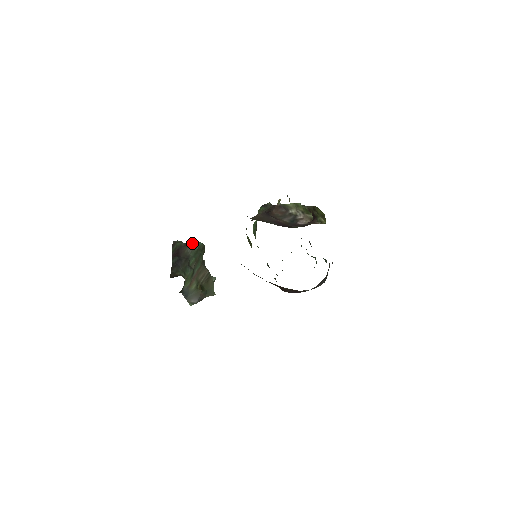
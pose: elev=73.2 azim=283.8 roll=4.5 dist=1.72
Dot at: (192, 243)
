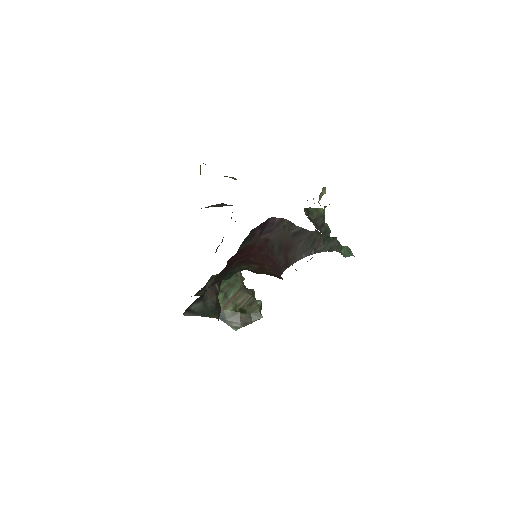
Dot at: occluded
